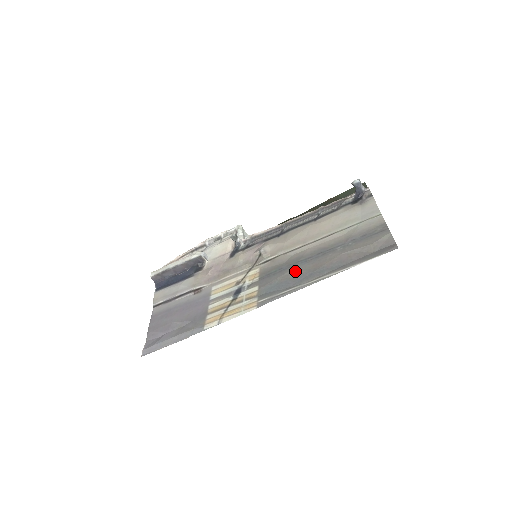
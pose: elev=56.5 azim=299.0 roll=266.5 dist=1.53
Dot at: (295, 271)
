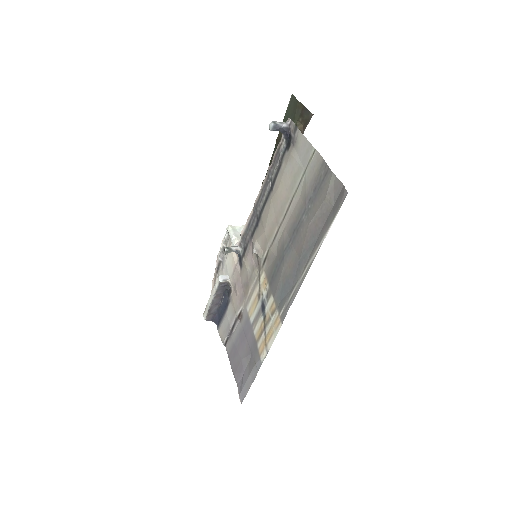
Dot at: (287, 265)
